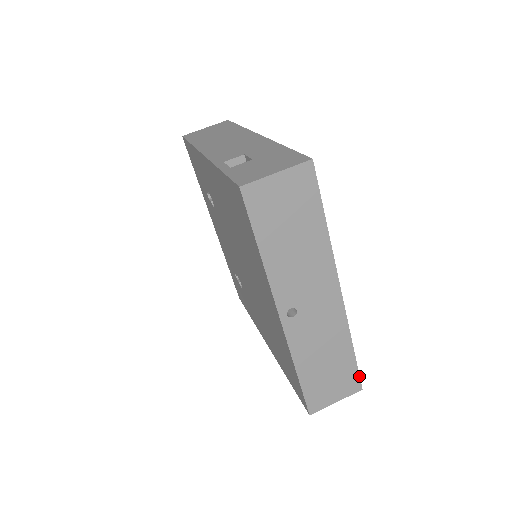
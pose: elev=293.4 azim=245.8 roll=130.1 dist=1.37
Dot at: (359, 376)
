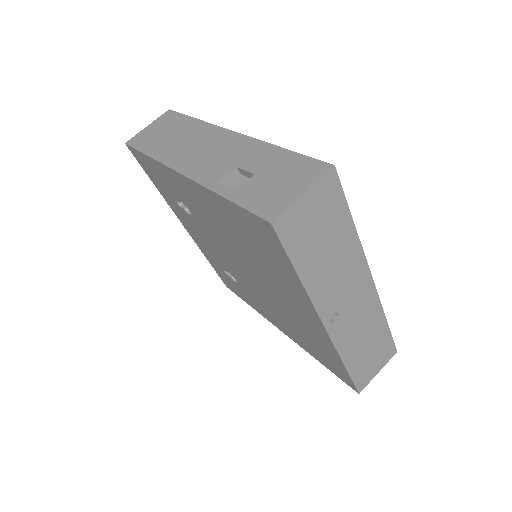
Dot at: occluded
